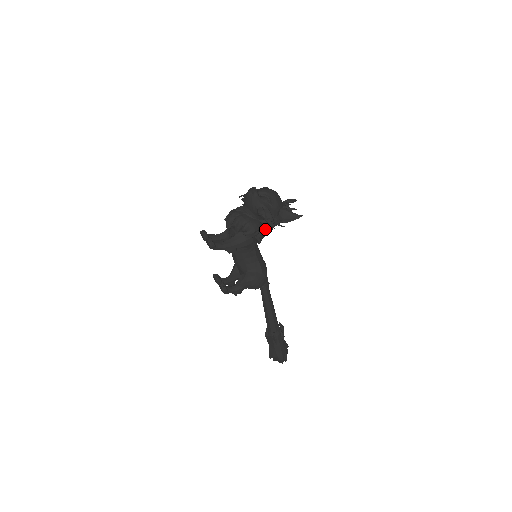
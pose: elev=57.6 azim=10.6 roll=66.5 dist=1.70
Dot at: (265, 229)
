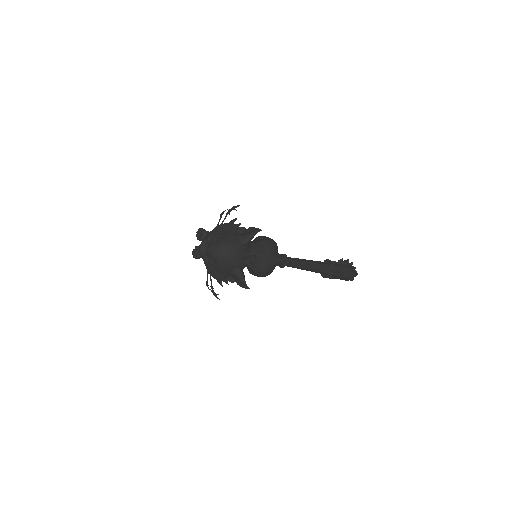
Dot at: occluded
